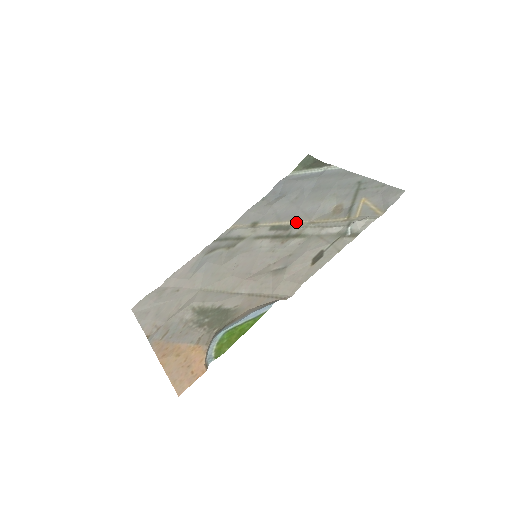
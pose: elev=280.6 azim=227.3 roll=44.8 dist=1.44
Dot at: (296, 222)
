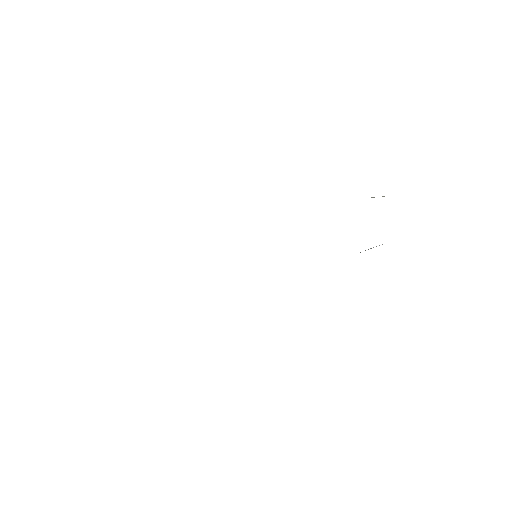
Dot at: occluded
